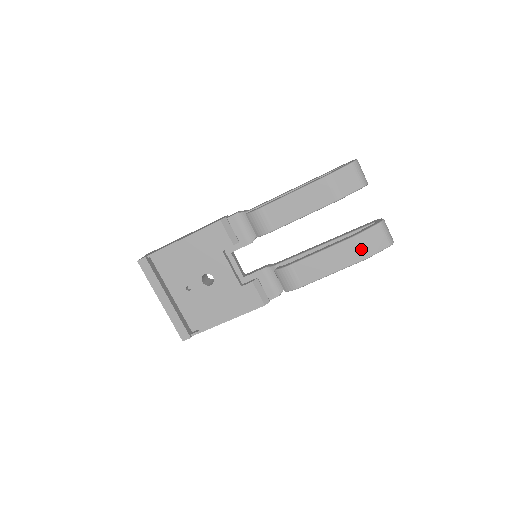
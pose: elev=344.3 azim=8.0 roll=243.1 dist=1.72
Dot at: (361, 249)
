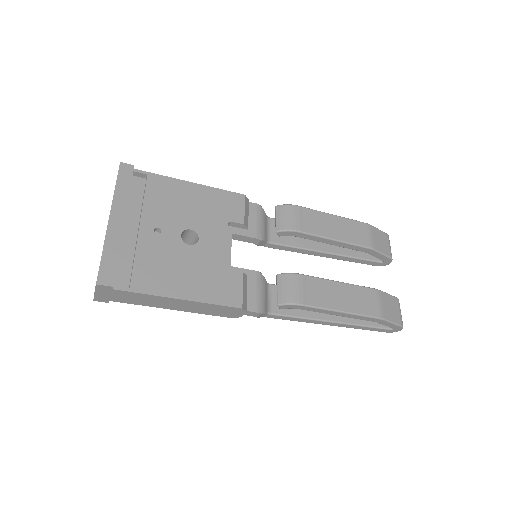
Dot at: (380, 305)
